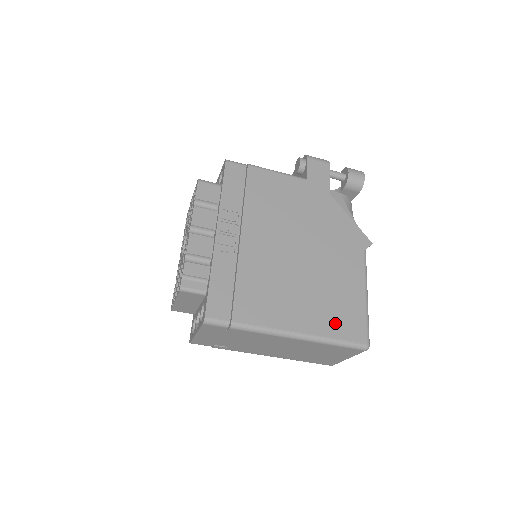
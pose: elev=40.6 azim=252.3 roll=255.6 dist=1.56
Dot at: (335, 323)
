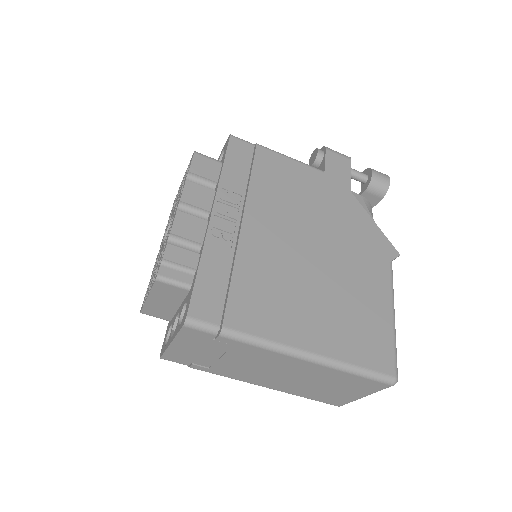
Dot at: (356, 345)
